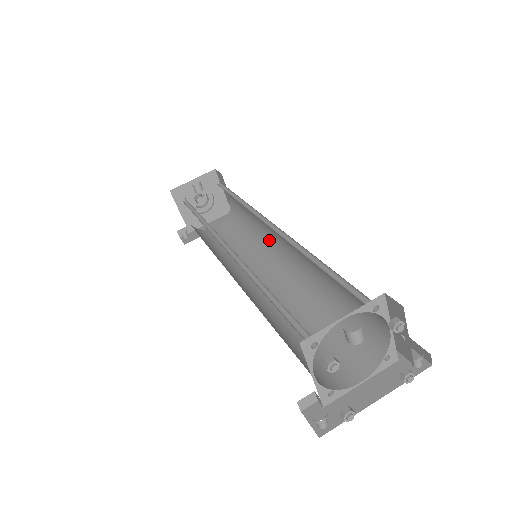
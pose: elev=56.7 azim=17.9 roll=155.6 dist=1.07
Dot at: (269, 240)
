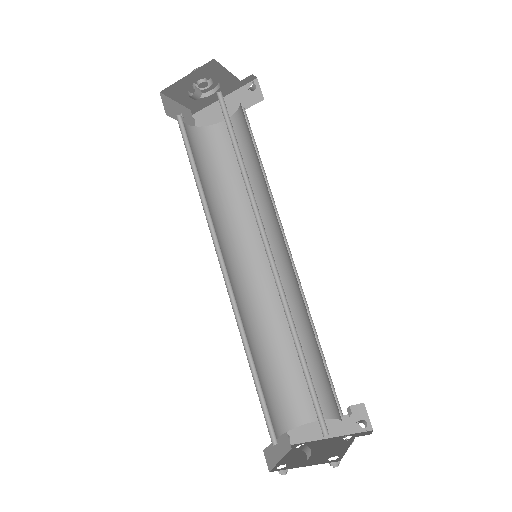
Dot at: (275, 213)
